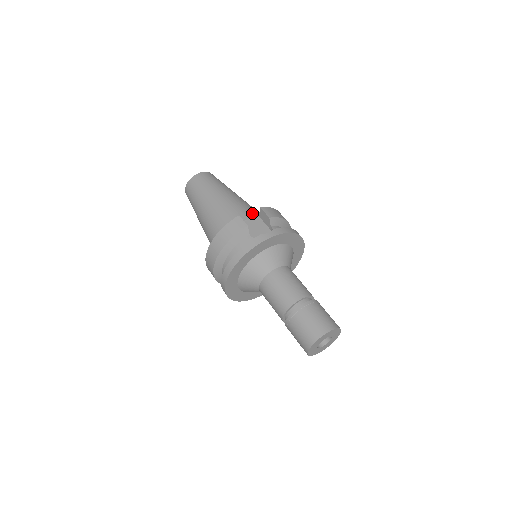
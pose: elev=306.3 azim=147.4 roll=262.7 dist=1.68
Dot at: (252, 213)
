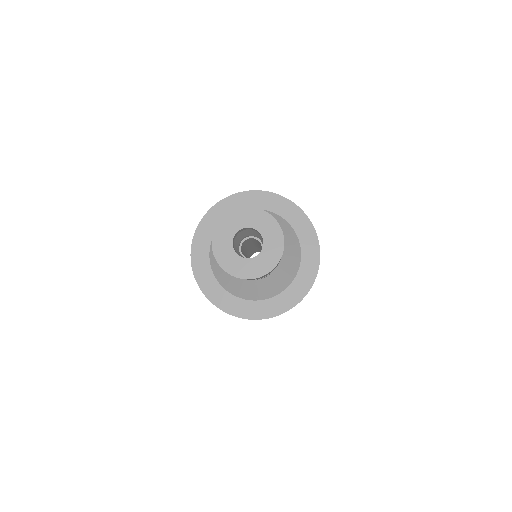
Dot at: occluded
